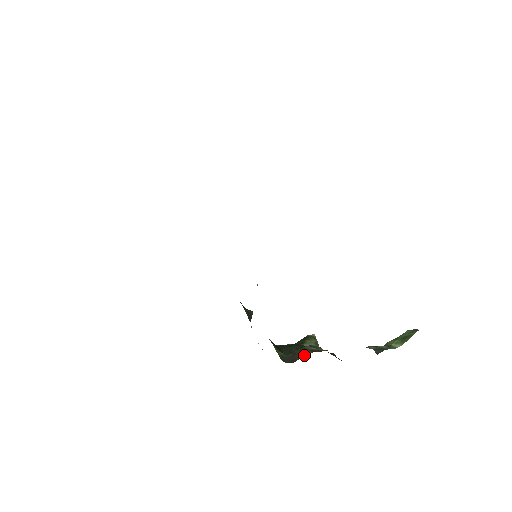
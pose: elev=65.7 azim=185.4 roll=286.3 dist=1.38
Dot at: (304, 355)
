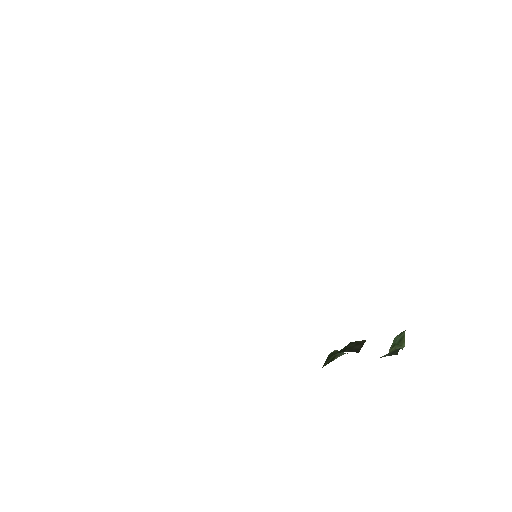
Dot at: (361, 344)
